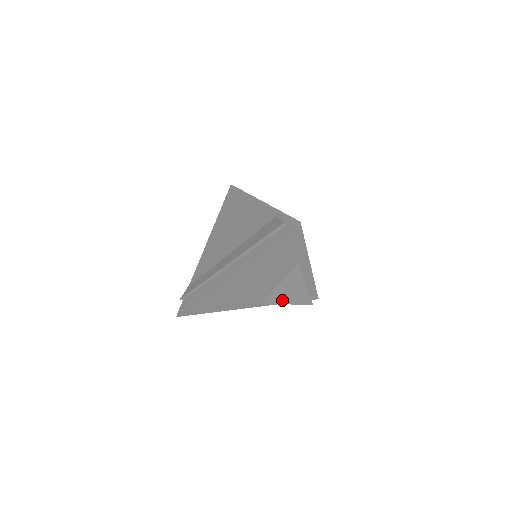
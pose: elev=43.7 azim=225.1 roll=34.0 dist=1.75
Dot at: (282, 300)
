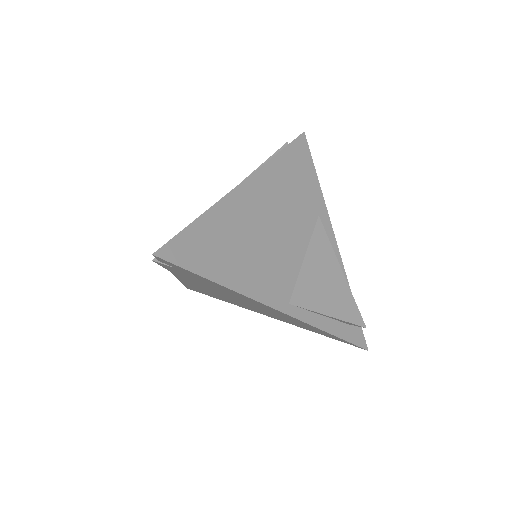
Dot at: (318, 302)
